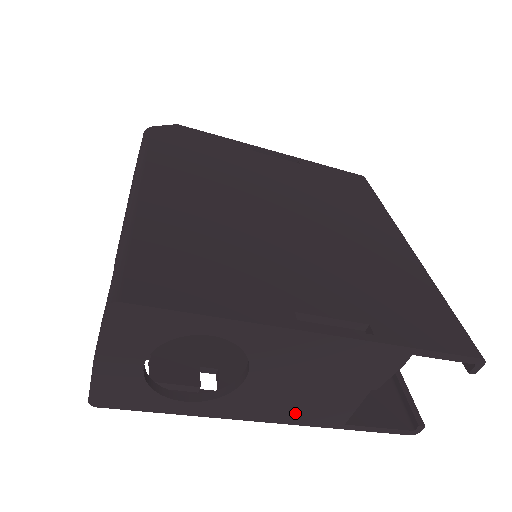
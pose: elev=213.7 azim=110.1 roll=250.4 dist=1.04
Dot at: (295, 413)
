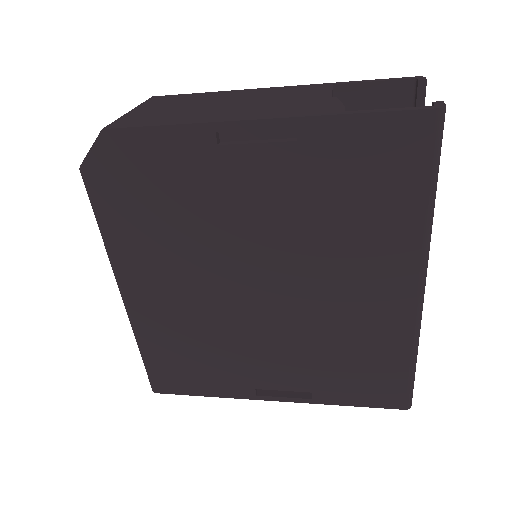
Dot at: occluded
